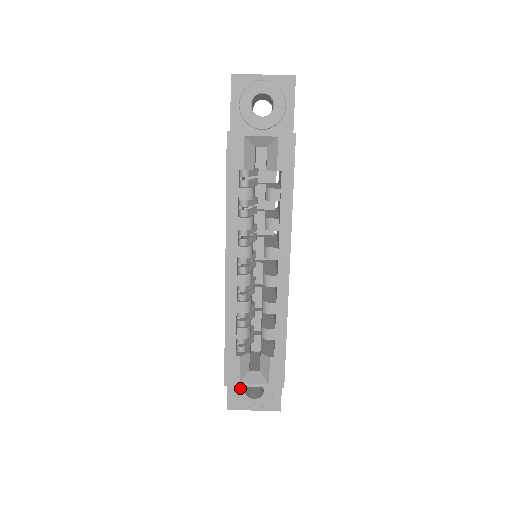
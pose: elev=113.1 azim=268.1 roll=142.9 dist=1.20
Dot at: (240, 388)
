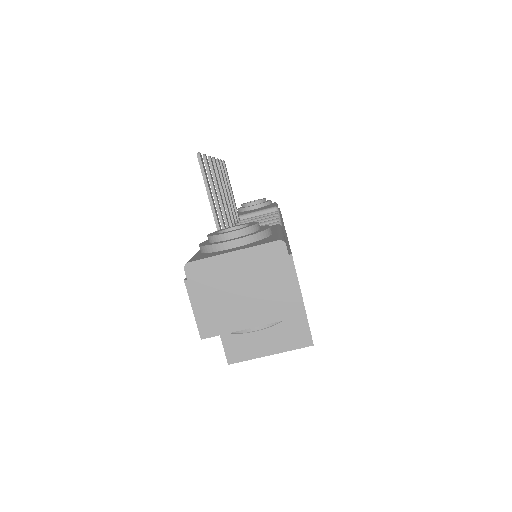
Dot at: occluded
